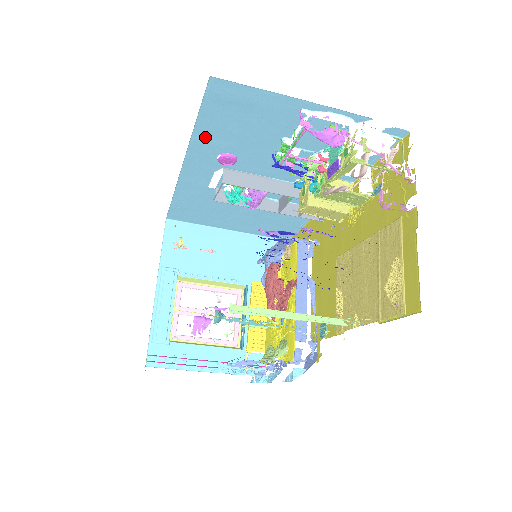
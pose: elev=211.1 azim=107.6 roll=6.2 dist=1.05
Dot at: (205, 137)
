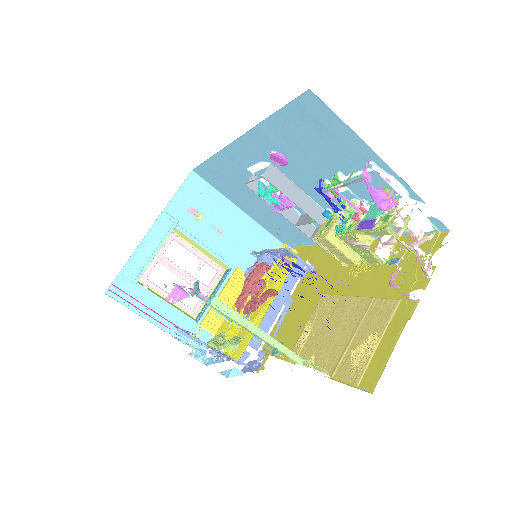
Dot at: (271, 131)
